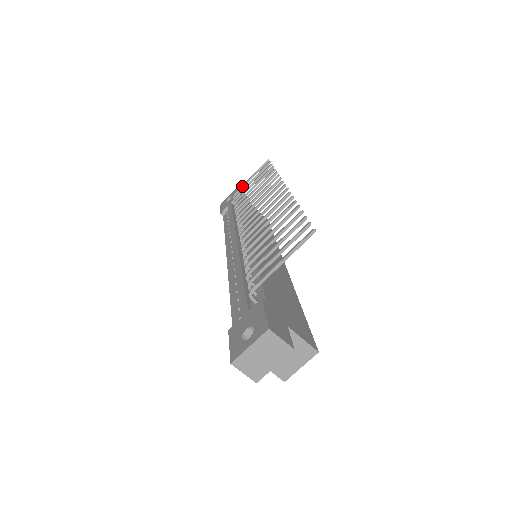
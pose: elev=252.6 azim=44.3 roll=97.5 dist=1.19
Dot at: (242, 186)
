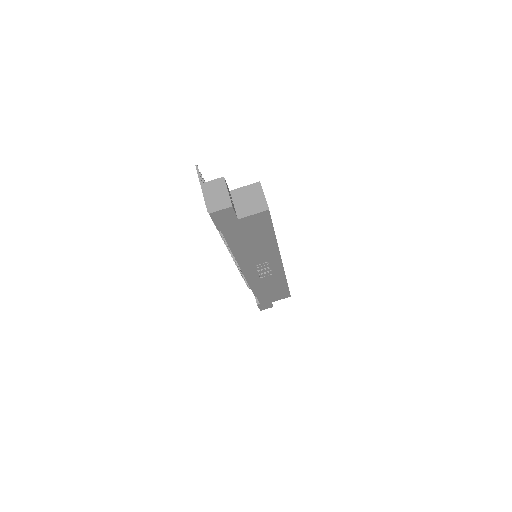
Dot at: occluded
